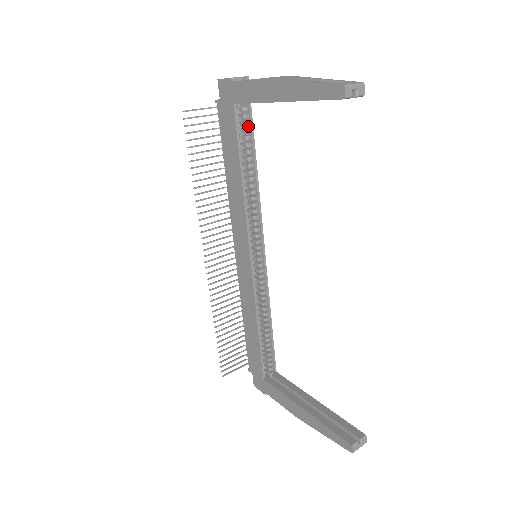
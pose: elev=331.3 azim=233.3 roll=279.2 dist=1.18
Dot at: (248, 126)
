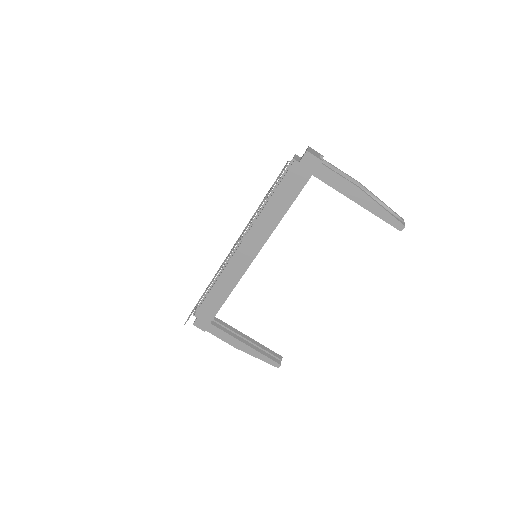
Dot at: occluded
